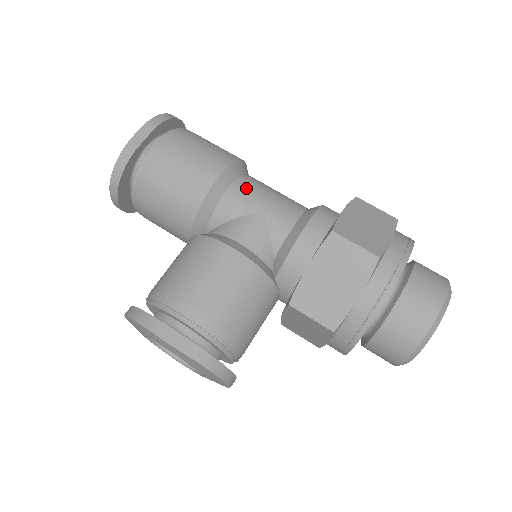
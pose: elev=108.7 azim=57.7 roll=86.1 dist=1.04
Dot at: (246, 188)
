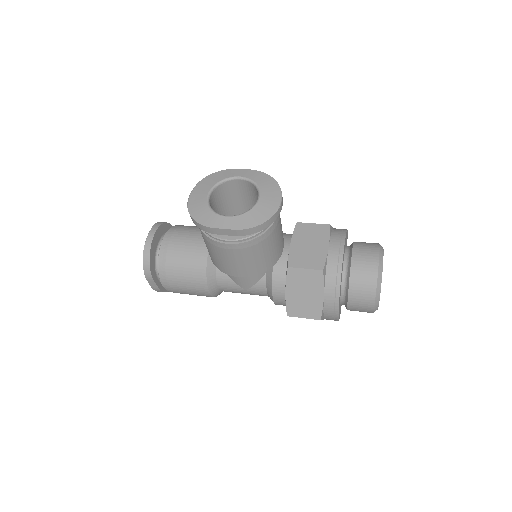
Dot at: occluded
